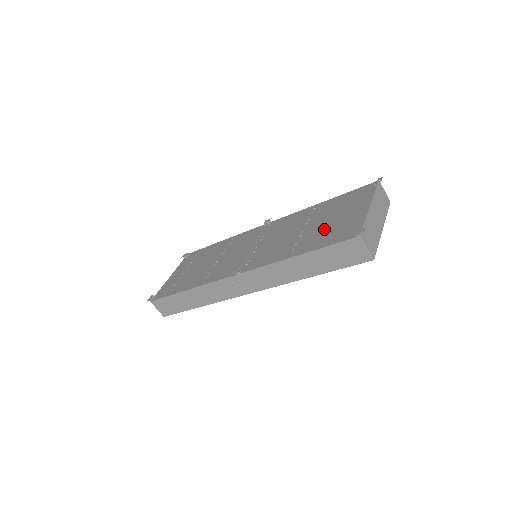
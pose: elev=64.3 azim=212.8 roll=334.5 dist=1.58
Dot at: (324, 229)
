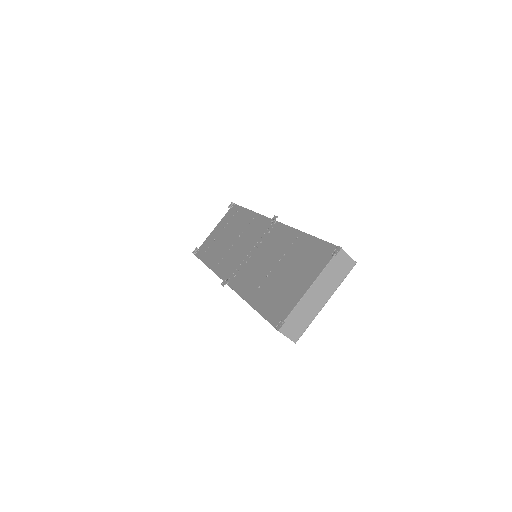
Dot at: (277, 286)
